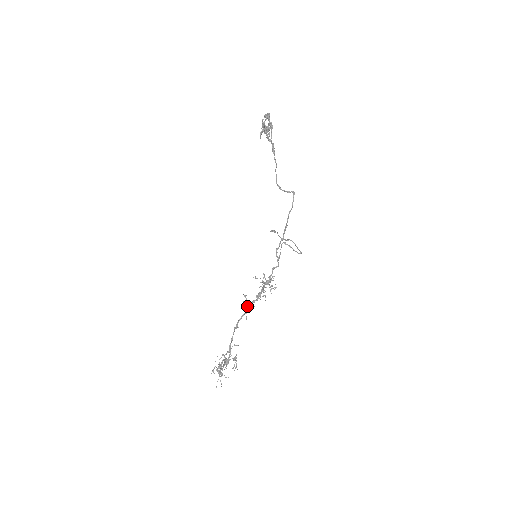
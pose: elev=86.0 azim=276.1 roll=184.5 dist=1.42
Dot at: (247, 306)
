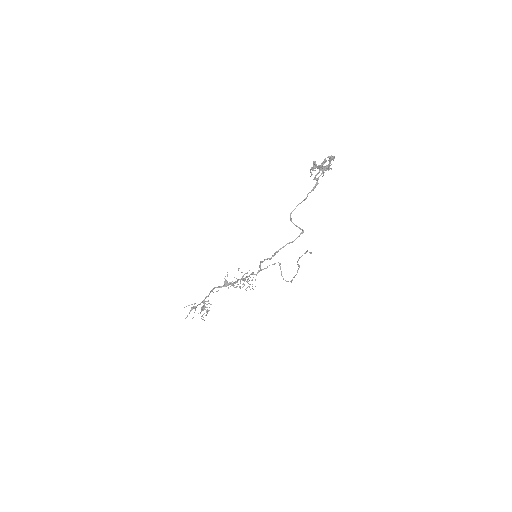
Dot at: (224, 283)
